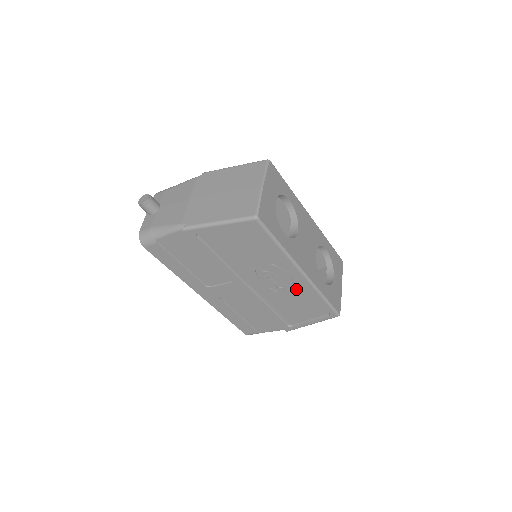
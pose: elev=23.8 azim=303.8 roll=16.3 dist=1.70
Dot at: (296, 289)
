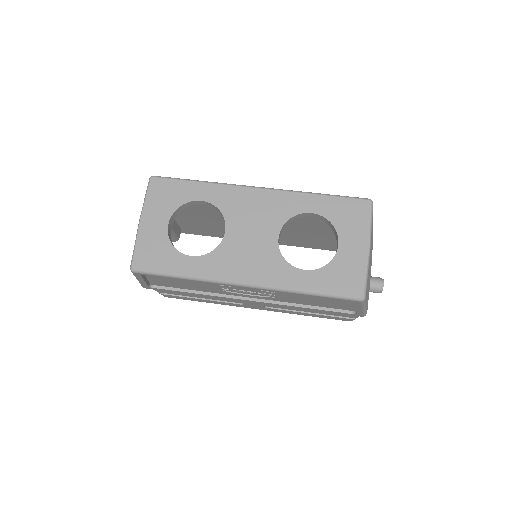
Dot at: occluded
